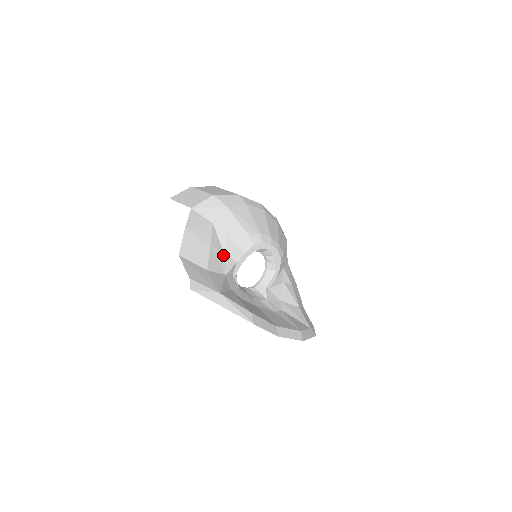
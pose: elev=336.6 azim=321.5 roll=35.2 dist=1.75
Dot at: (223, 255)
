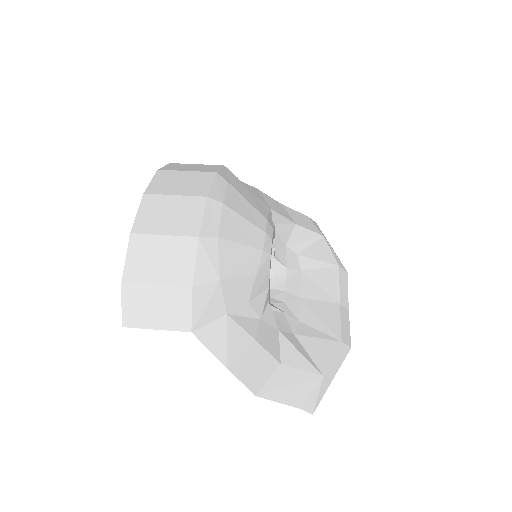
Dot at: (262, 322)
